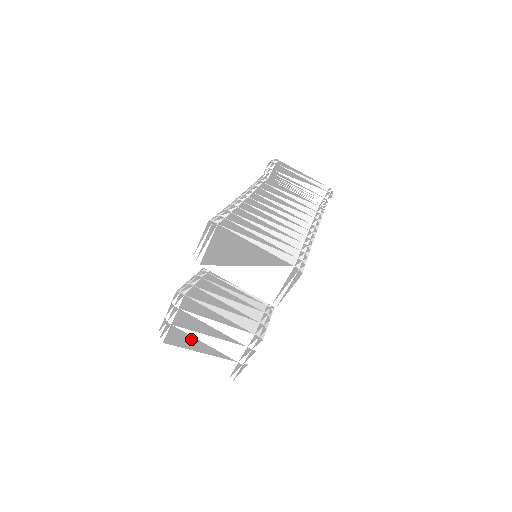
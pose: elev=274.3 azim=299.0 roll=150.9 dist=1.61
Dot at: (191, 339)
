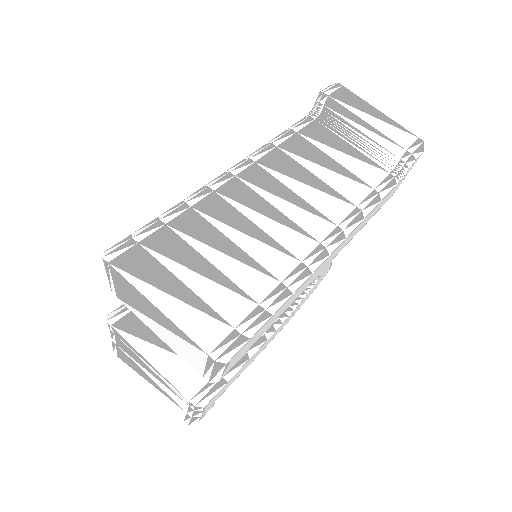
Dot at: (138, 367)
